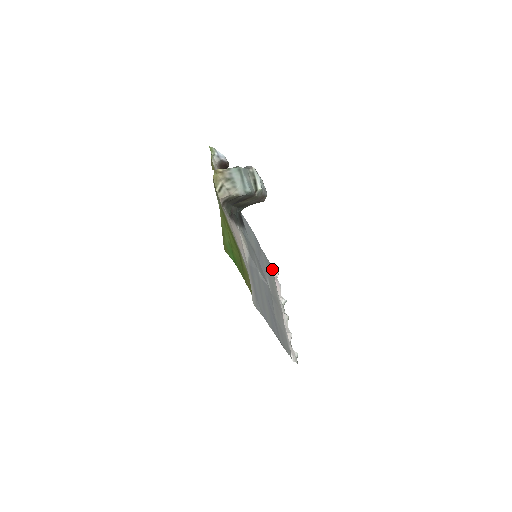
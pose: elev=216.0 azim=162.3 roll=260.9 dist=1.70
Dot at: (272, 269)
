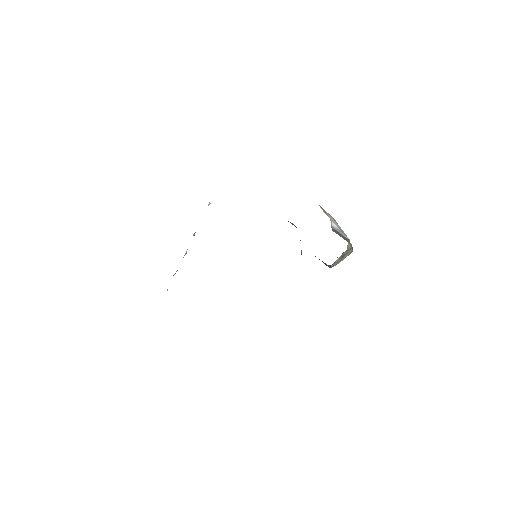
Dot at: occluded
